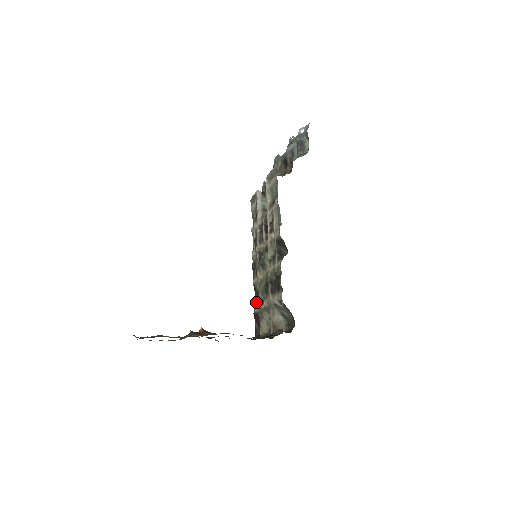
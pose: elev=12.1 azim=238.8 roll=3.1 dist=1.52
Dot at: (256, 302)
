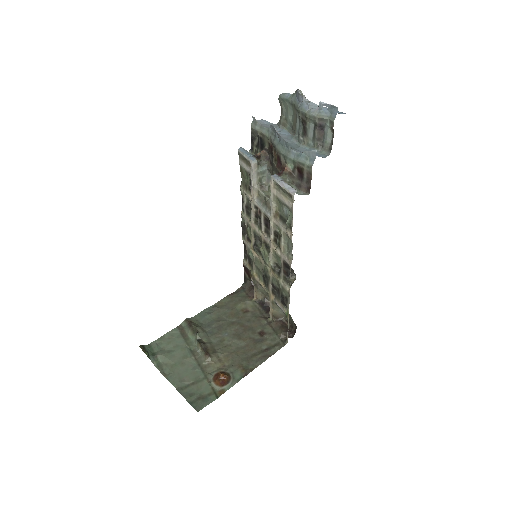
Dot at: (247, 262)
